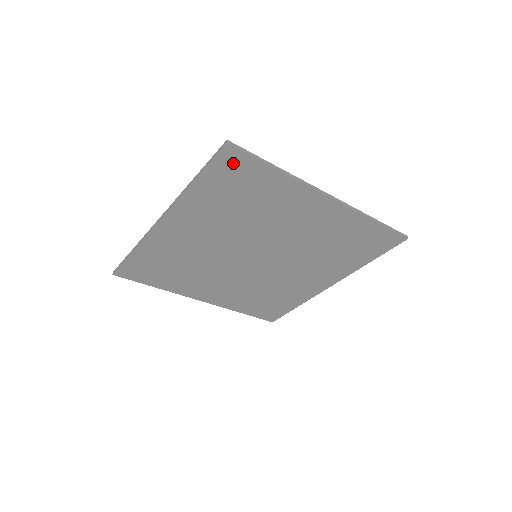
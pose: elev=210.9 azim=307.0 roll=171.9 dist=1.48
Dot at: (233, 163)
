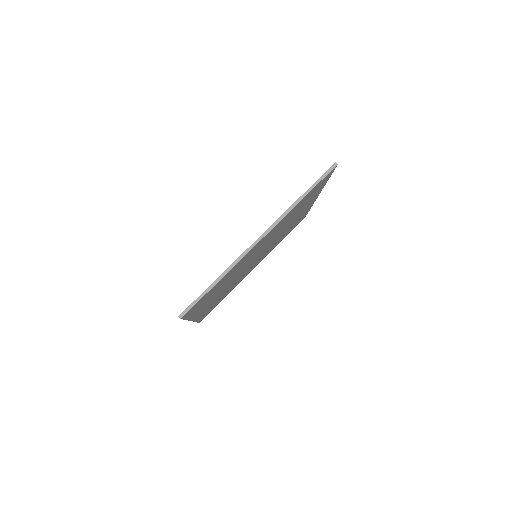
Dot at: (325, 179)
